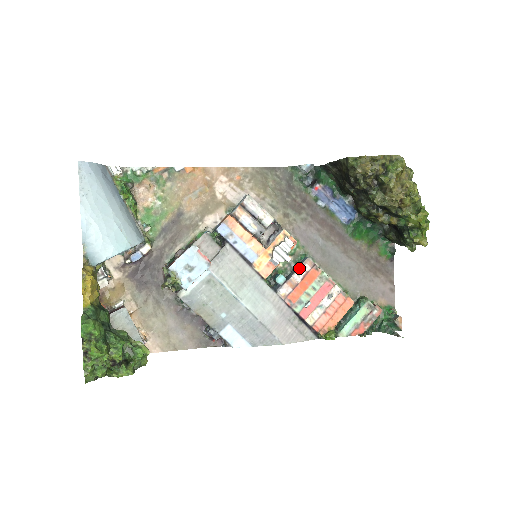
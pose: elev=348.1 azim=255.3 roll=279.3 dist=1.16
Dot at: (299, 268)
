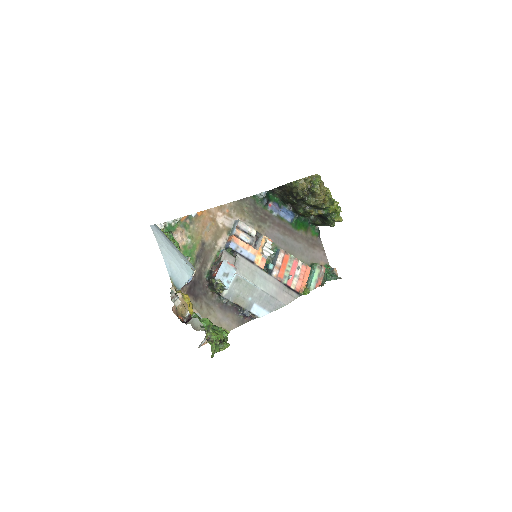
Dot at: (278, 256)
